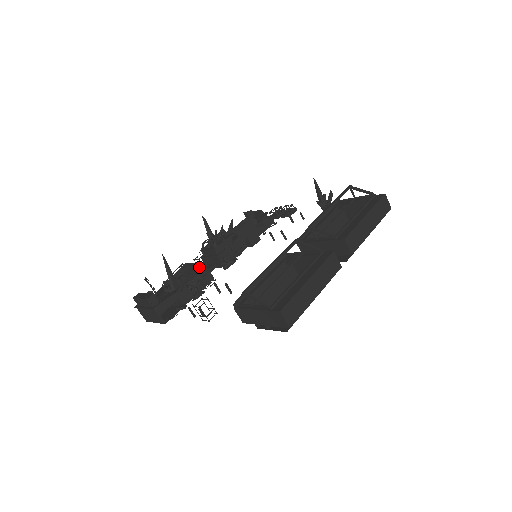
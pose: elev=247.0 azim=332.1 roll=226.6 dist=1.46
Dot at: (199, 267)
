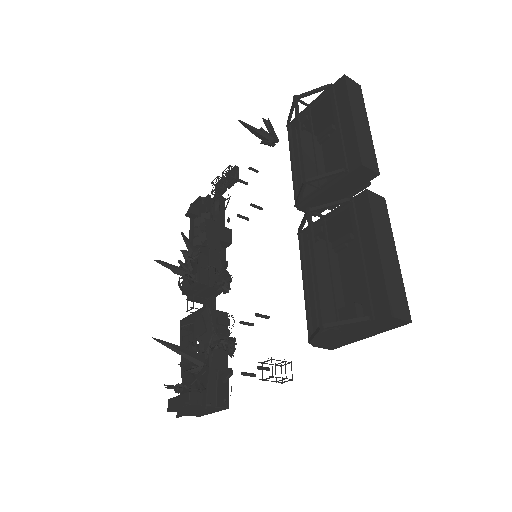
Dot at: (203, 316)
